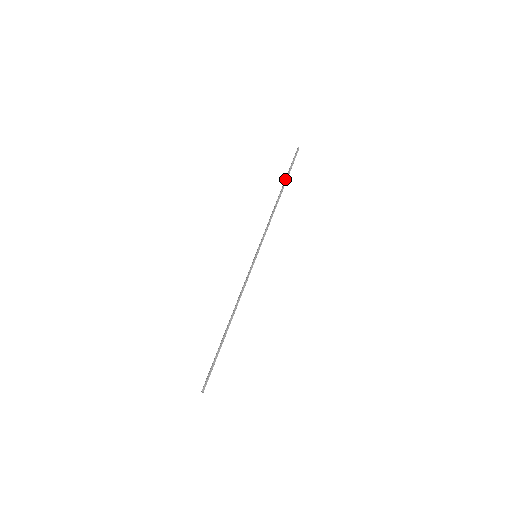
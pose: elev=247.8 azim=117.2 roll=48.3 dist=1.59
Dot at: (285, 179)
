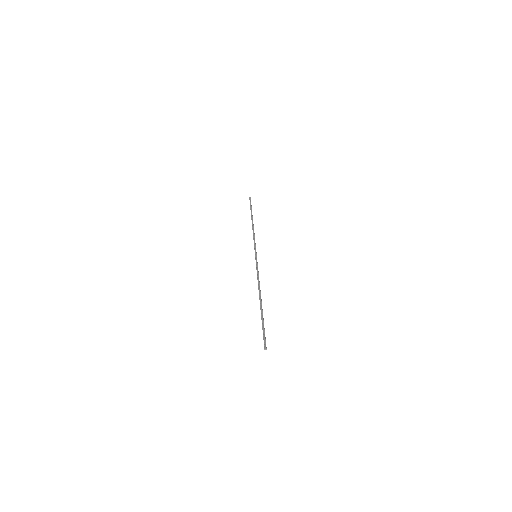
Dot at: occluded
